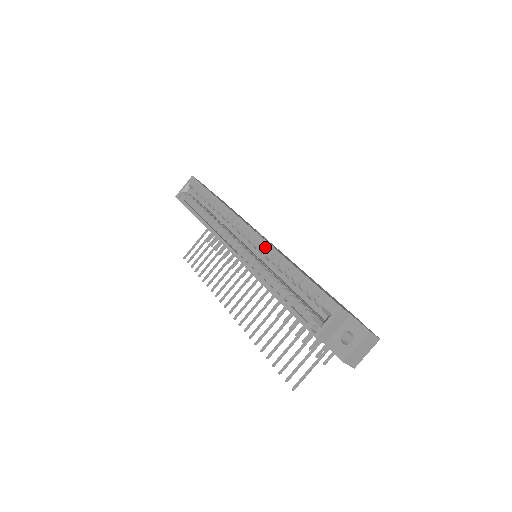
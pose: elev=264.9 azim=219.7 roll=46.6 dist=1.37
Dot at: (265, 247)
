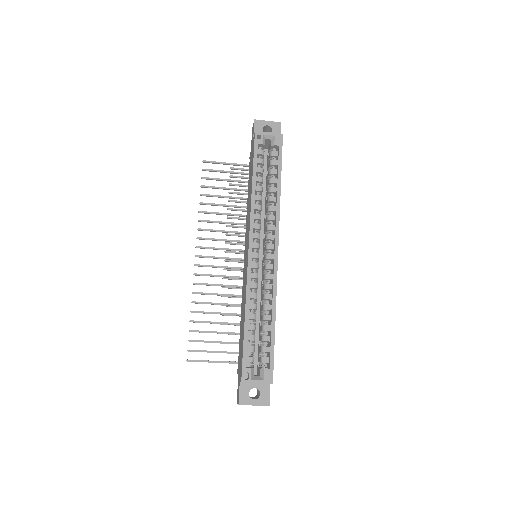
Dot at: (272, 277)
